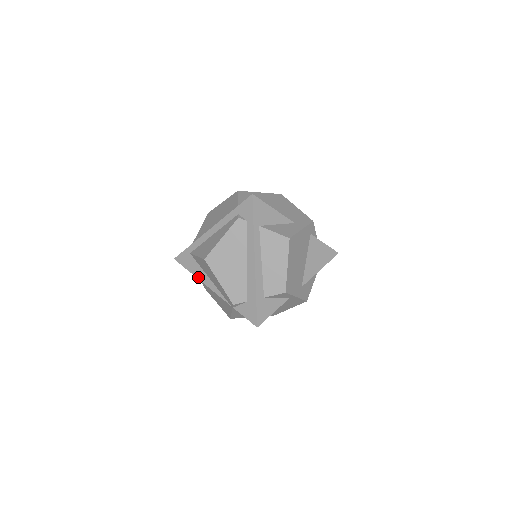
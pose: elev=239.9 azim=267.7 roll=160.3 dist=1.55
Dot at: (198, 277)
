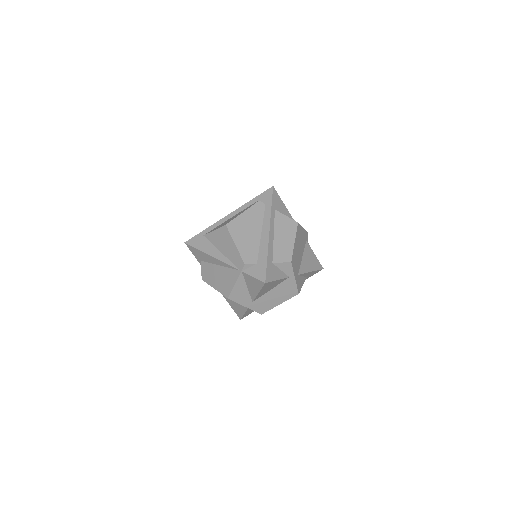
Dot at: (208, 253)
